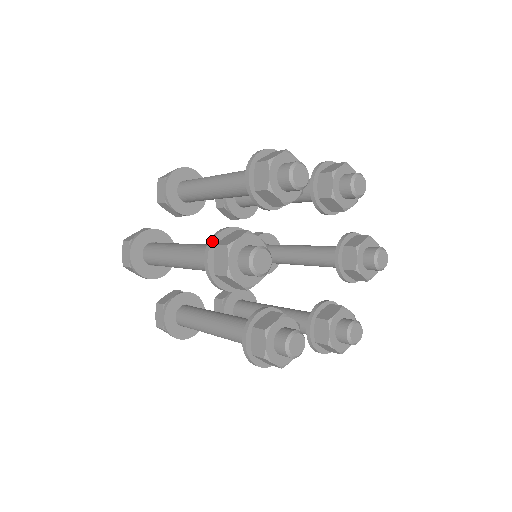
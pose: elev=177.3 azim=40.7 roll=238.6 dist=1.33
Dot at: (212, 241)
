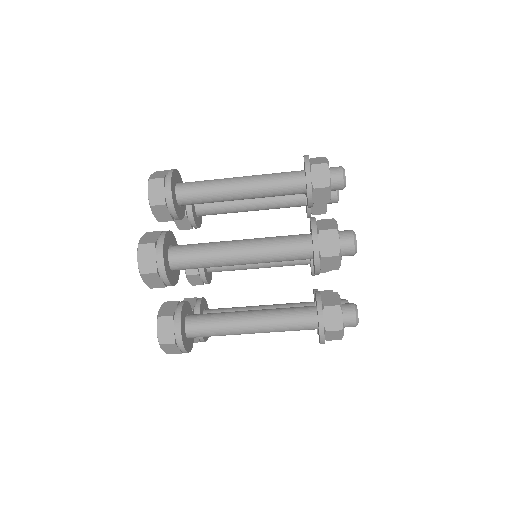
Dot at: (316, 227)
